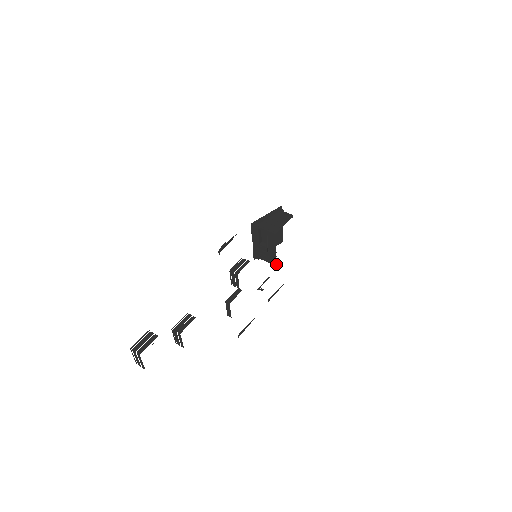
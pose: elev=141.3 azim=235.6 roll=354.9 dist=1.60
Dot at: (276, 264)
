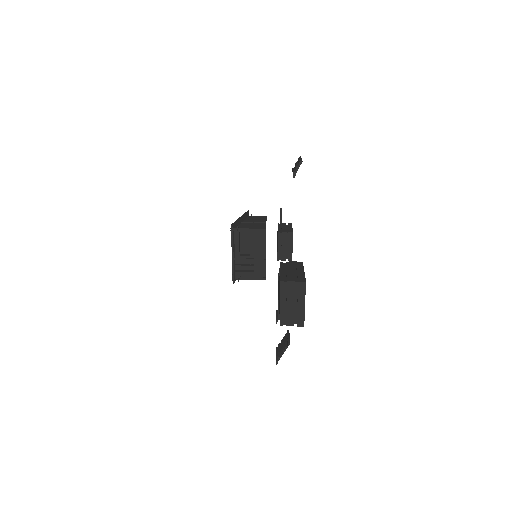
Dot at: (265, 277)
